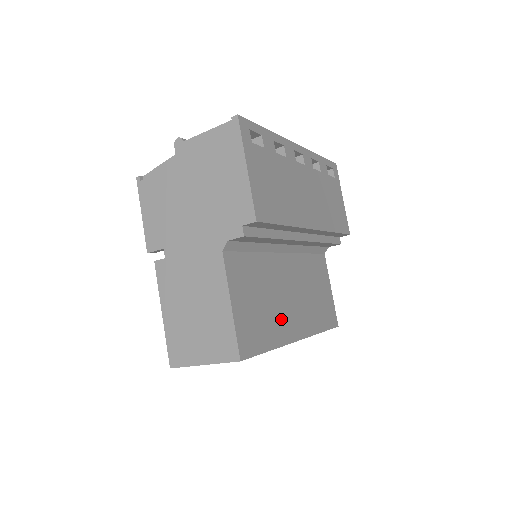
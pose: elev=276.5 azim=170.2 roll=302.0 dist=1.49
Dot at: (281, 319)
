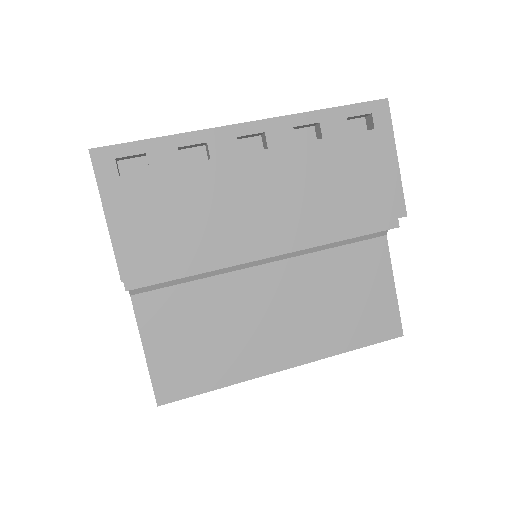
Dot at: (247, 350)
